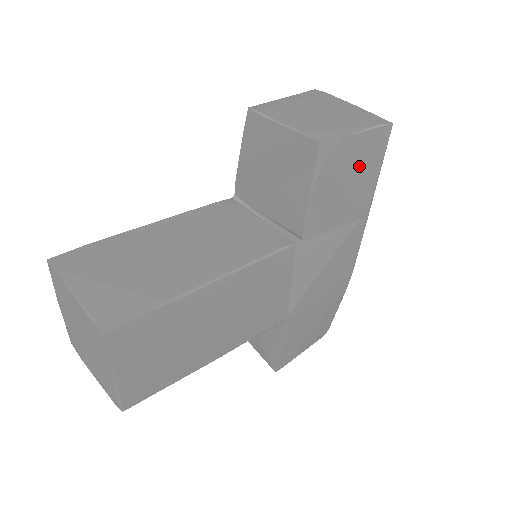
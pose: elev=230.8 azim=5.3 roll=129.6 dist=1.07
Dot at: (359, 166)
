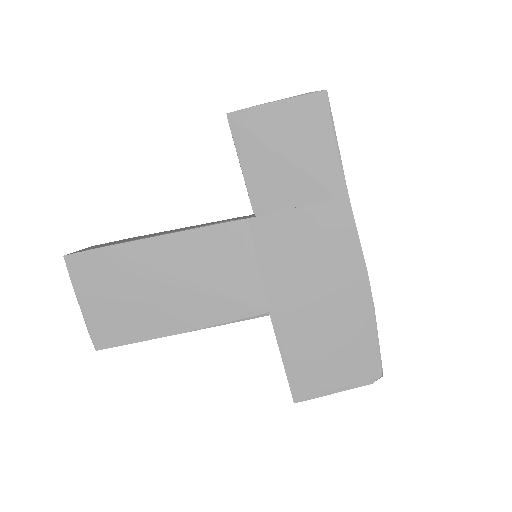
Dot at: (295, 135)
